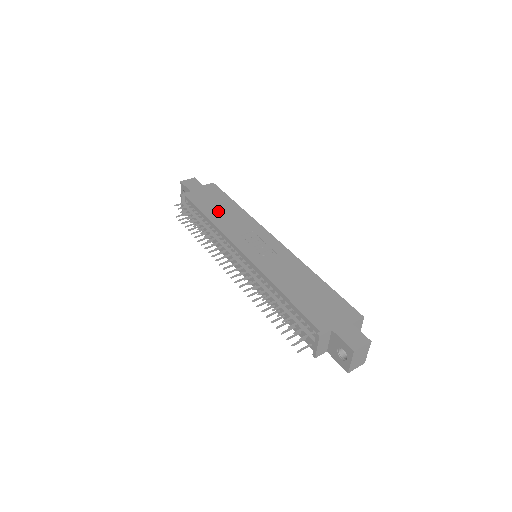
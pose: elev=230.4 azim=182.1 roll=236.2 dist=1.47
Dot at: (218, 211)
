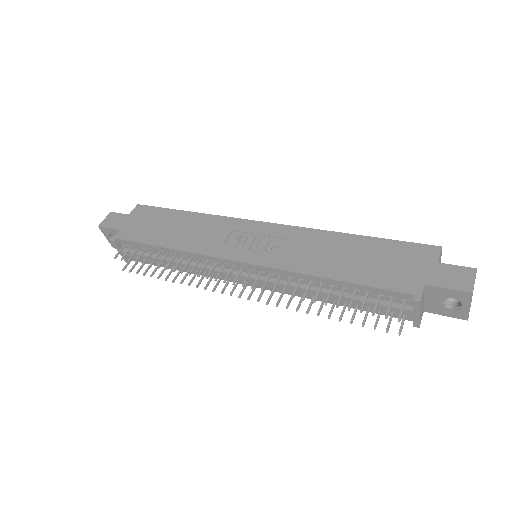
Dot at: (172, 233)
